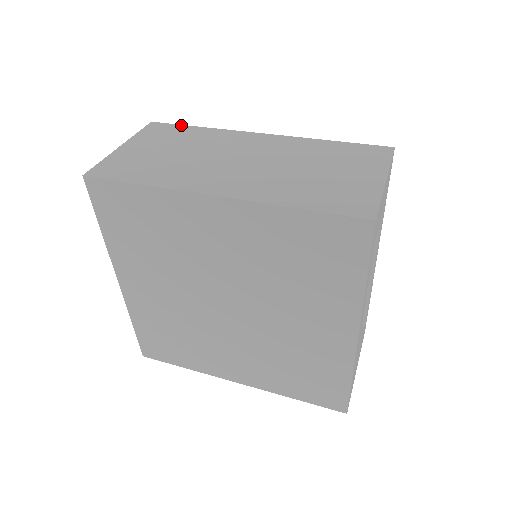
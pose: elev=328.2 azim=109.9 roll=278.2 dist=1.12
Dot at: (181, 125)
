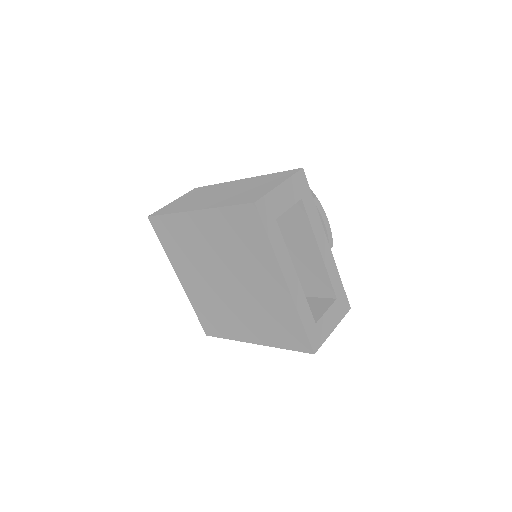
Dot at: (207, 186)
